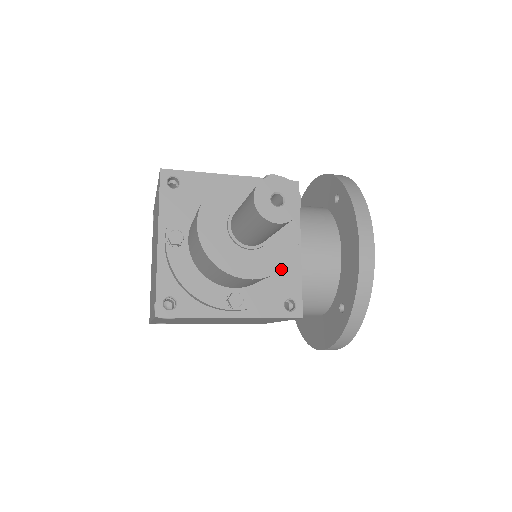
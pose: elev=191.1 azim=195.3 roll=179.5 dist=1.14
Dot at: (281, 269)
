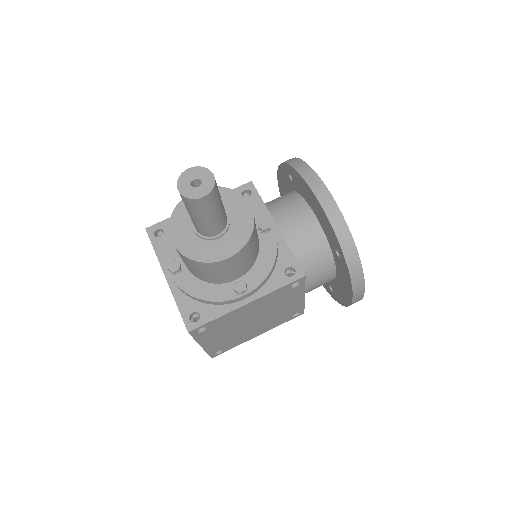
Dot at: (249, 239)
